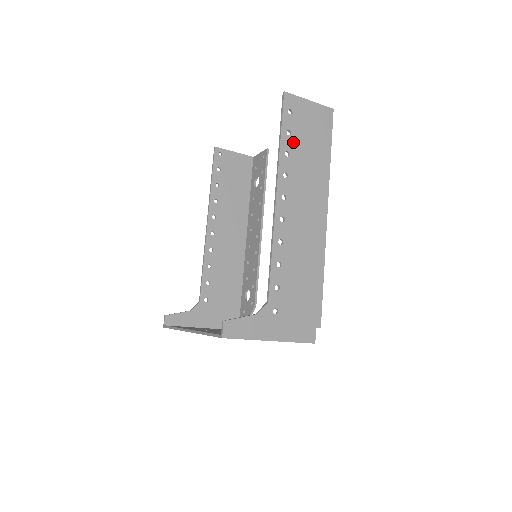
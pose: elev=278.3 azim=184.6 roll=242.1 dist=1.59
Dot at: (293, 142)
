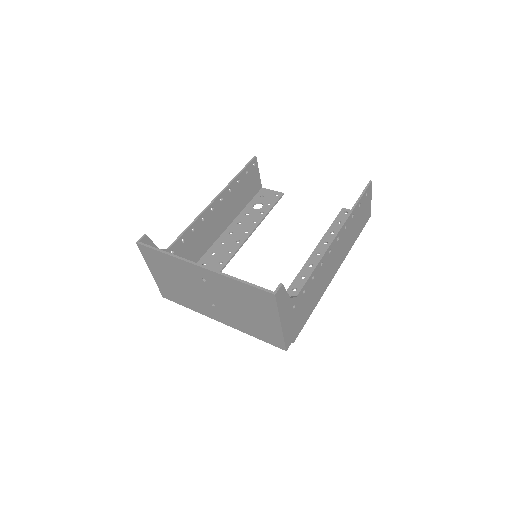
Dot at: (357, 213)
